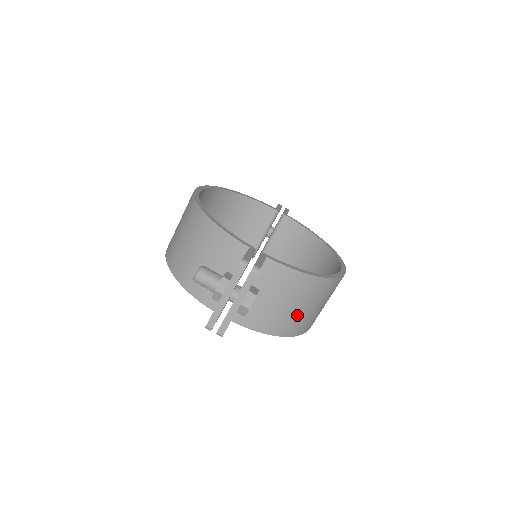
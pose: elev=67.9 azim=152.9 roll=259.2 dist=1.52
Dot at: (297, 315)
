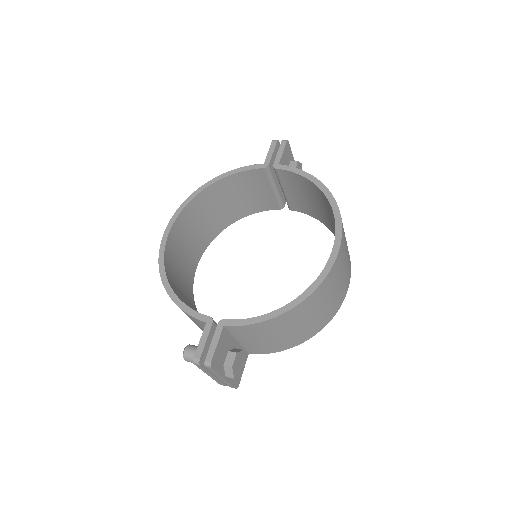
Dot at: (301, 330)
